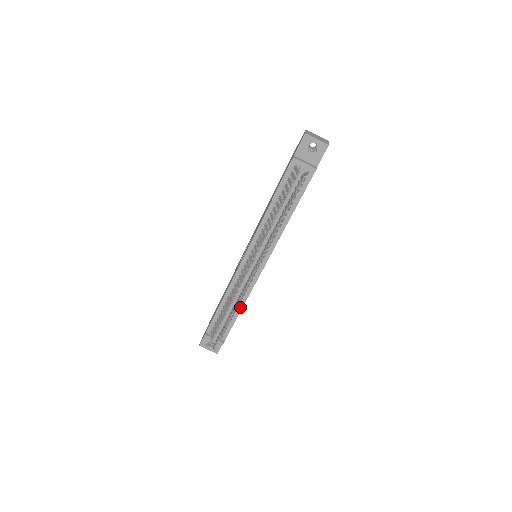
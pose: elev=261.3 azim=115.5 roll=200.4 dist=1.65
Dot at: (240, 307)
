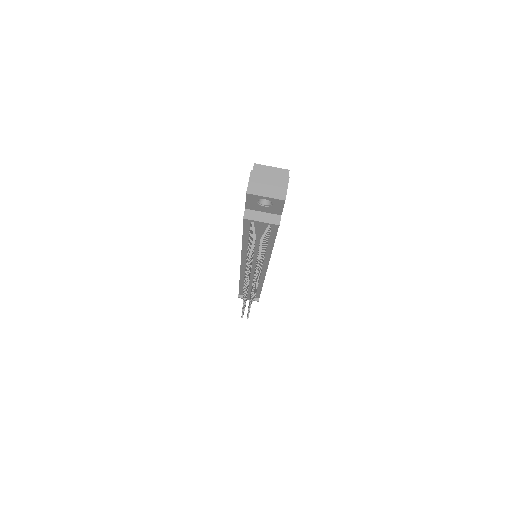
Dot at: (260, 286)
